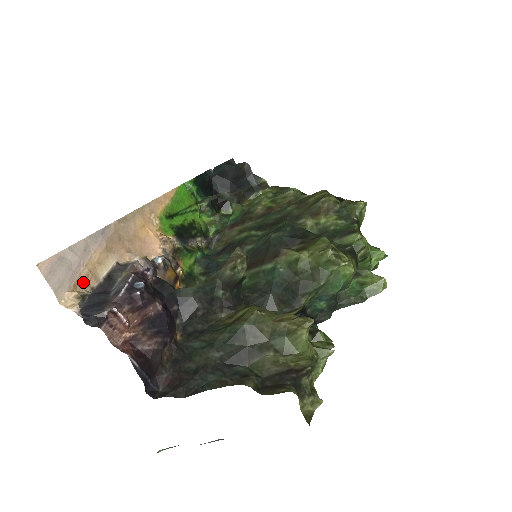
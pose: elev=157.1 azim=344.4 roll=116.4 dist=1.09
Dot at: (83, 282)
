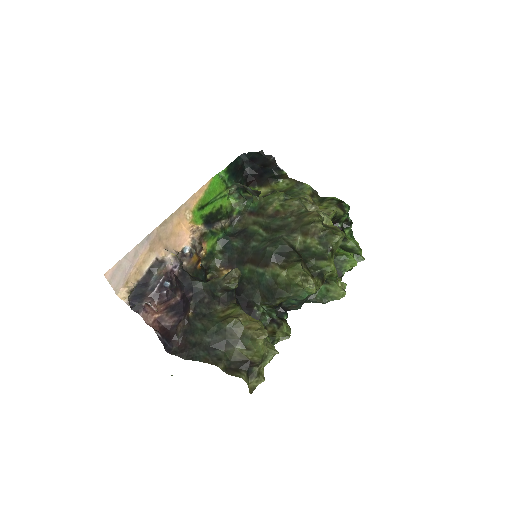
Dot at: (132, 278)
